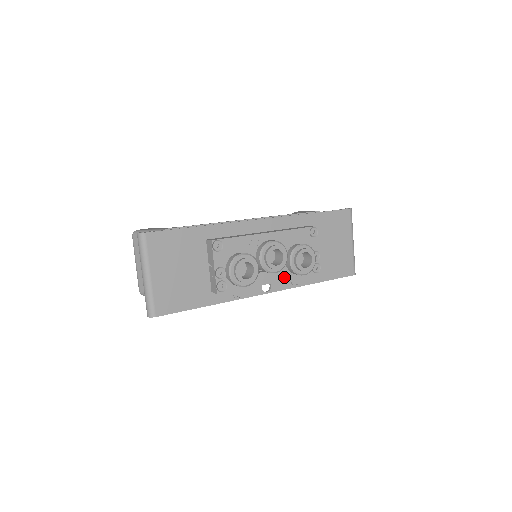
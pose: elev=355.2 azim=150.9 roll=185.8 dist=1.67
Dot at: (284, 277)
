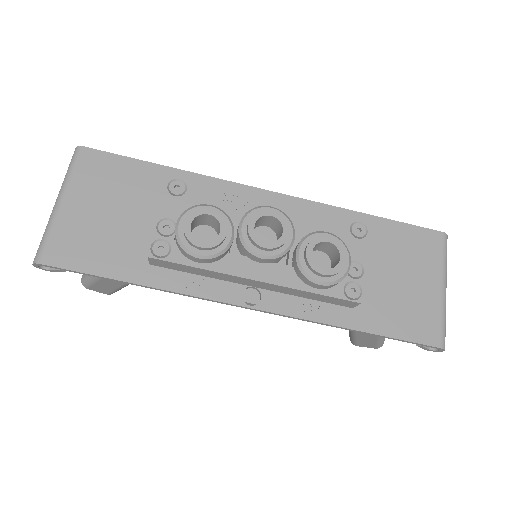
Dot at: (283, 280)
